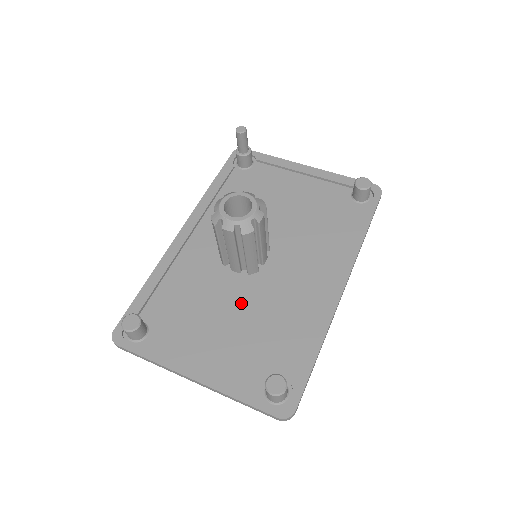
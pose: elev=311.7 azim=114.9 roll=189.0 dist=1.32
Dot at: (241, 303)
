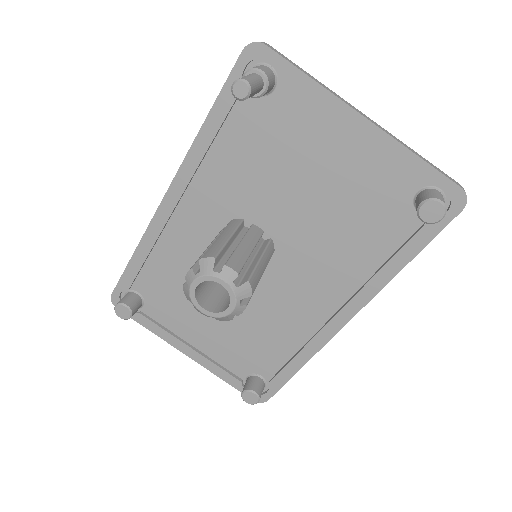
Dot at: occluded
